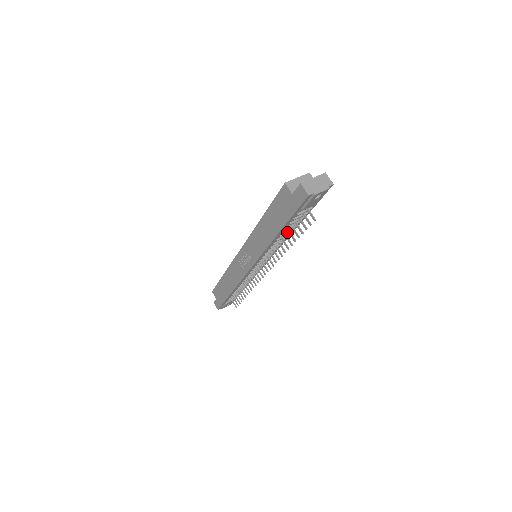
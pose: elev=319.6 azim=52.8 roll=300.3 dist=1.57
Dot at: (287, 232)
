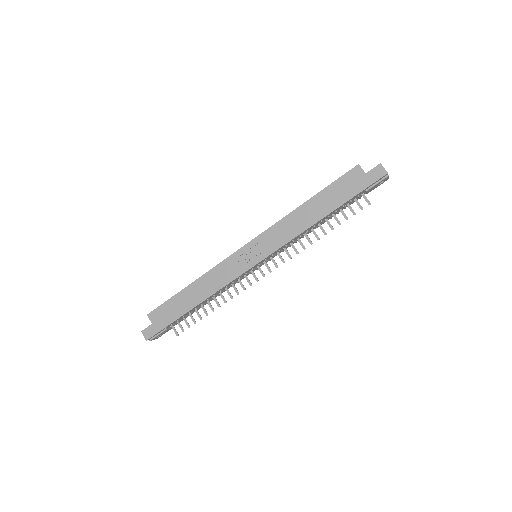
Dot at: (323, 221)
